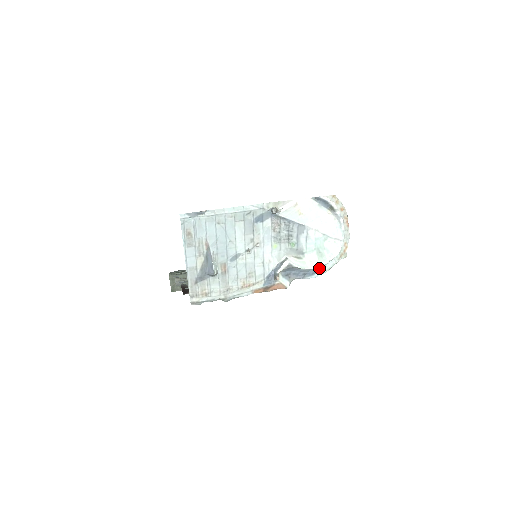
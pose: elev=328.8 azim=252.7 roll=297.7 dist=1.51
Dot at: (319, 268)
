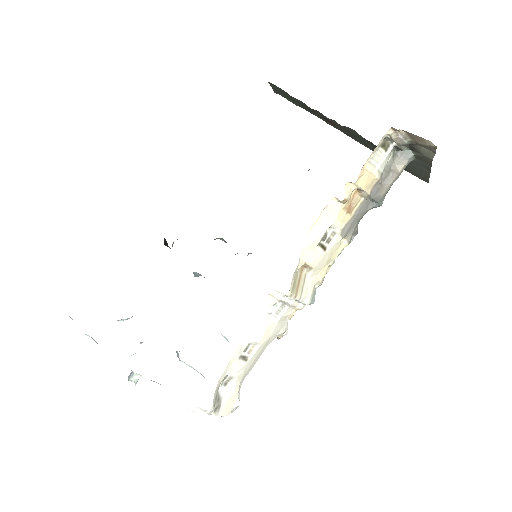
Dot at: occluded
